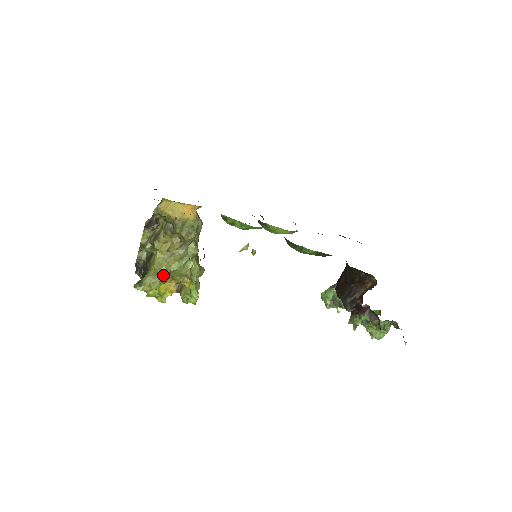
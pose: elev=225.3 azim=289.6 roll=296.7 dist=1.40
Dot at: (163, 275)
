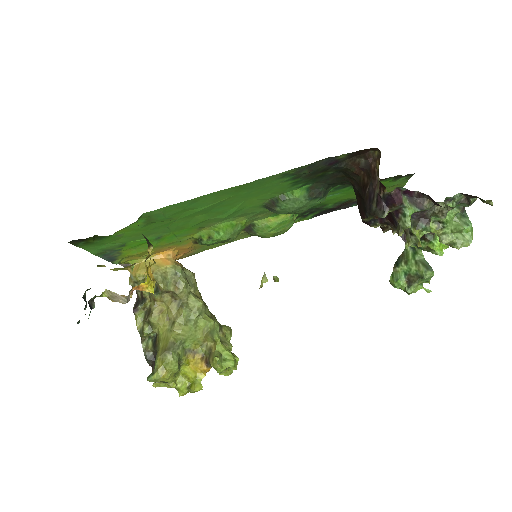
Dot at: (113, 292)
